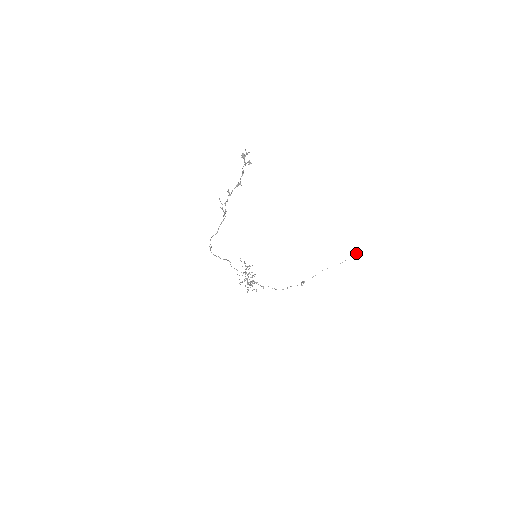
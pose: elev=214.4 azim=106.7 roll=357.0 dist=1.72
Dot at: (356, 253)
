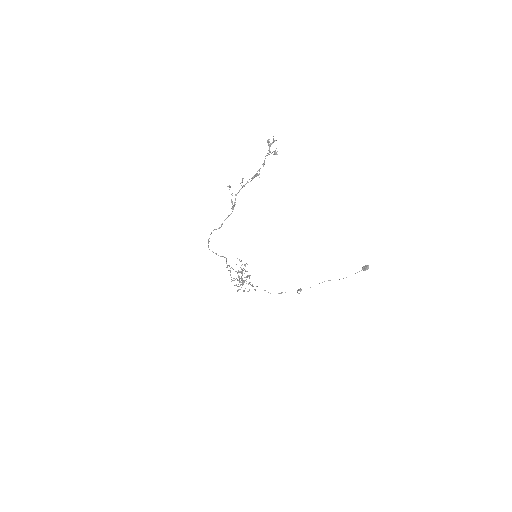
Dot at: (366, 269)
